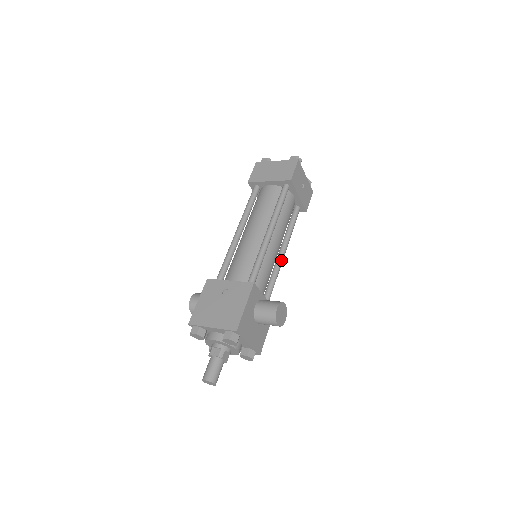
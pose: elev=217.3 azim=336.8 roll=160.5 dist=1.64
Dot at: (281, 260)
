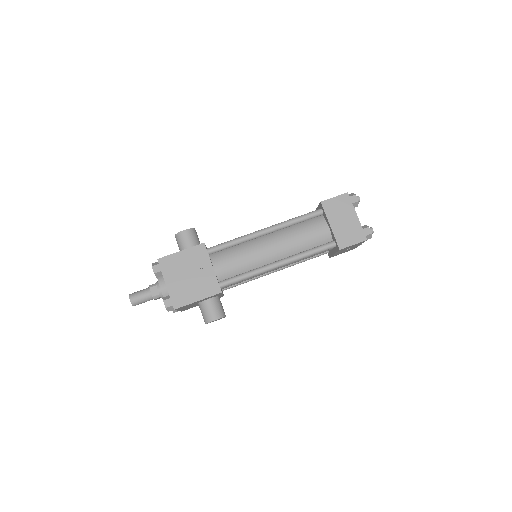
Dot at: (268, 274)
